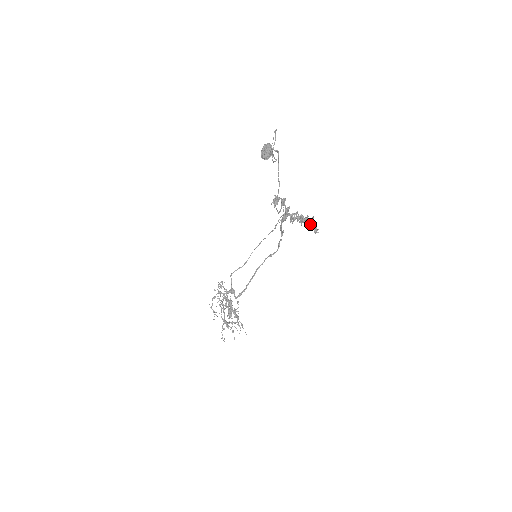
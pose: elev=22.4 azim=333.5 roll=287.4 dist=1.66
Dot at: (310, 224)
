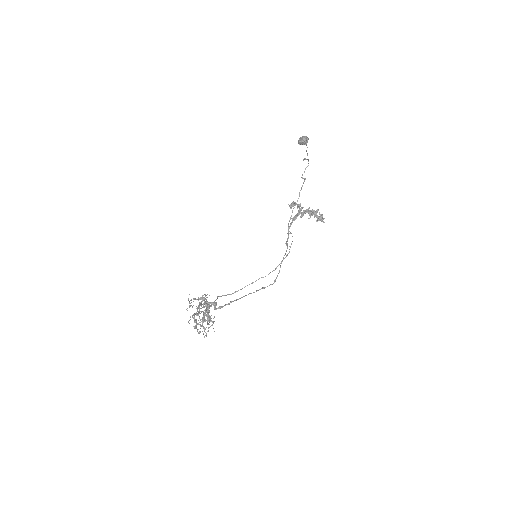
Dot at: (319, 212)
